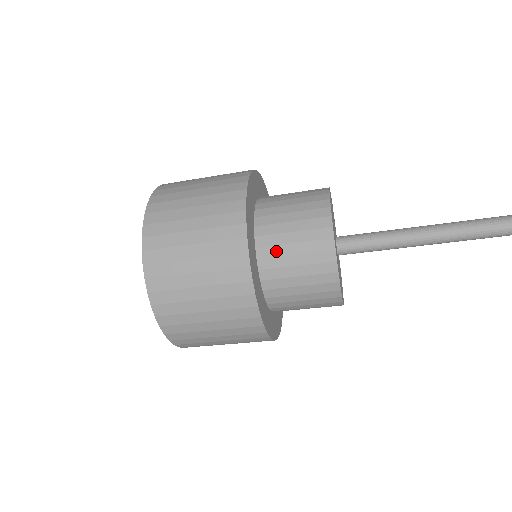
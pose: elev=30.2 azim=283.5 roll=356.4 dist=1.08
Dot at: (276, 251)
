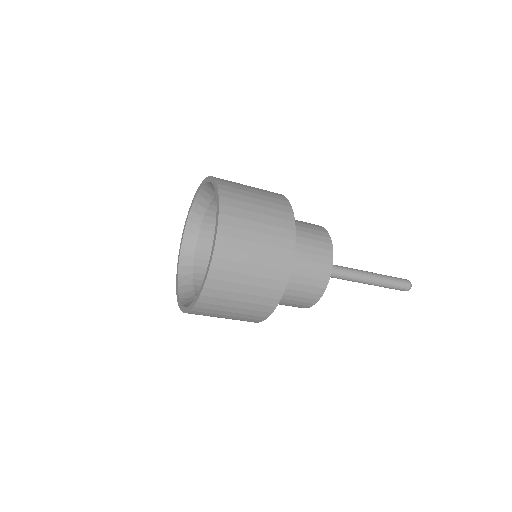
Dot at: (296, 263)
